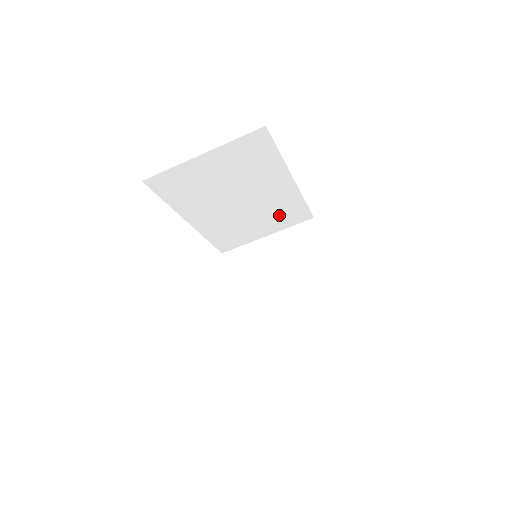
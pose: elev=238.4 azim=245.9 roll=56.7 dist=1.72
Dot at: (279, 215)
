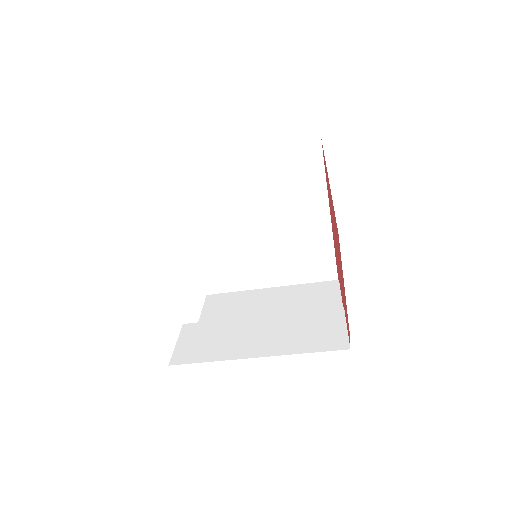
Dot at: occluded
